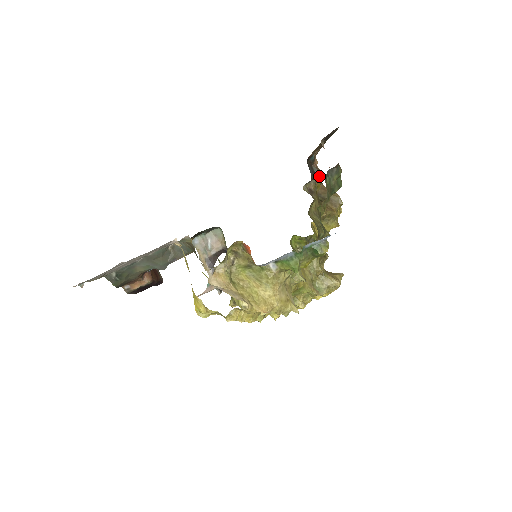
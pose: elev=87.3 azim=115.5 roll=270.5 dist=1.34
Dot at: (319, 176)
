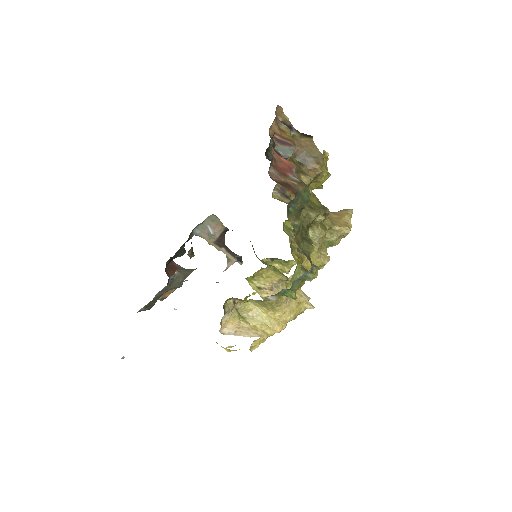
Dot at: (286, 157)
